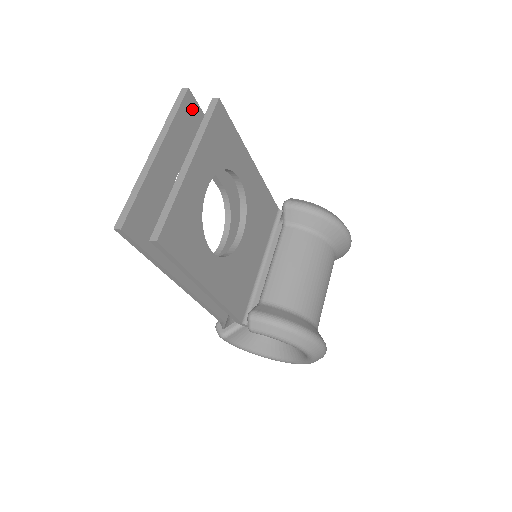
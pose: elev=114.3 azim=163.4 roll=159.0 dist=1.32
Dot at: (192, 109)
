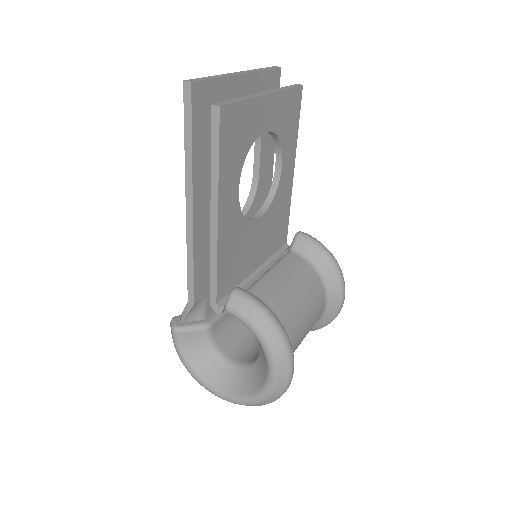
Dot at: (275, 84)
